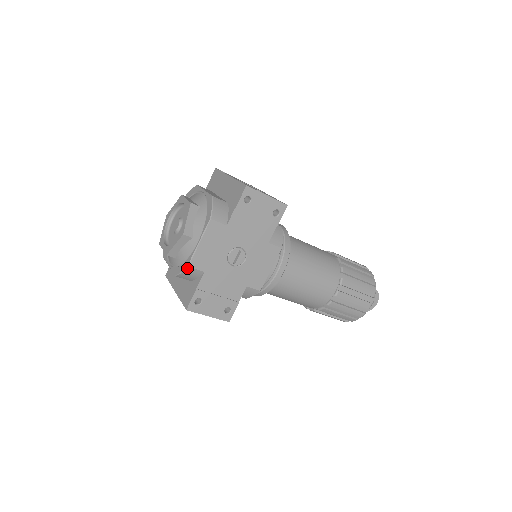
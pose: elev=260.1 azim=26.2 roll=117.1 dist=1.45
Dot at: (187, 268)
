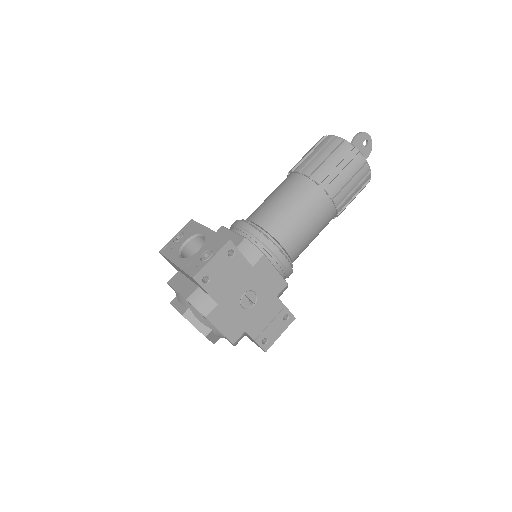
Dot at: (234, 344)
